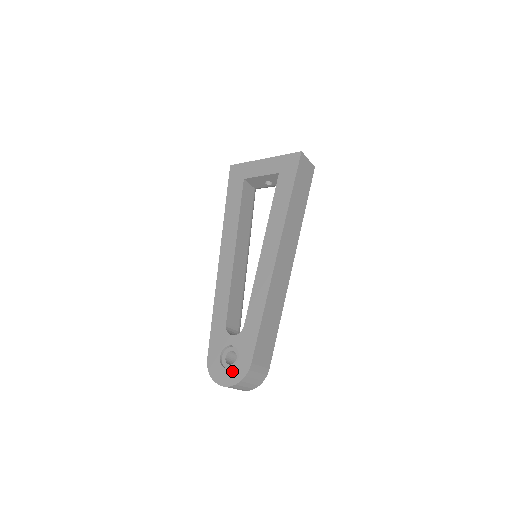
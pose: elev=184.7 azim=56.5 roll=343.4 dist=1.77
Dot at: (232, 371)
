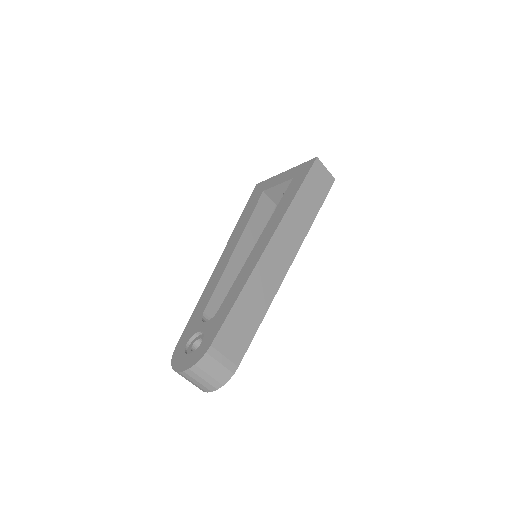
Dot at: (191, 355)
